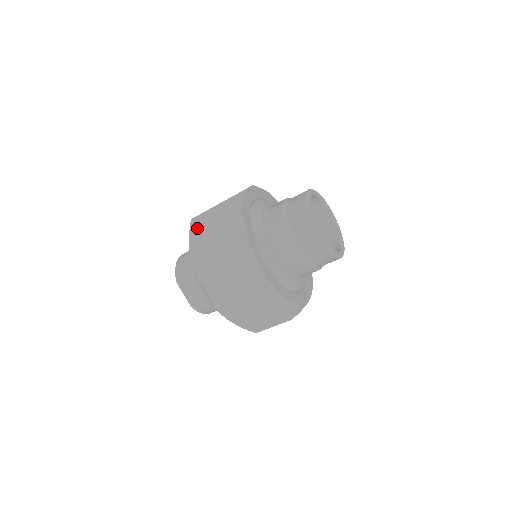
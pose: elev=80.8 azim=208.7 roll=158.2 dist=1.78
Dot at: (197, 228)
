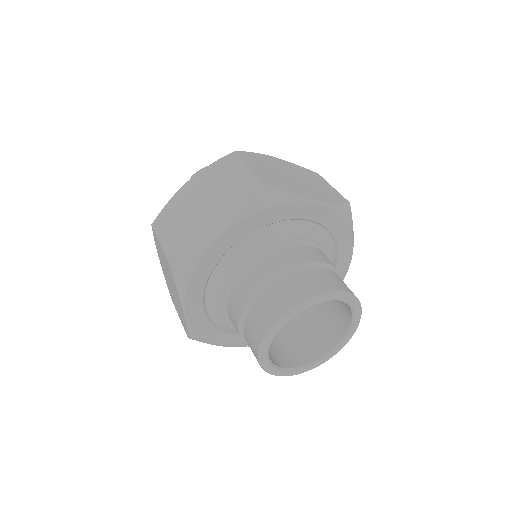
Dot at: (224, 166)
